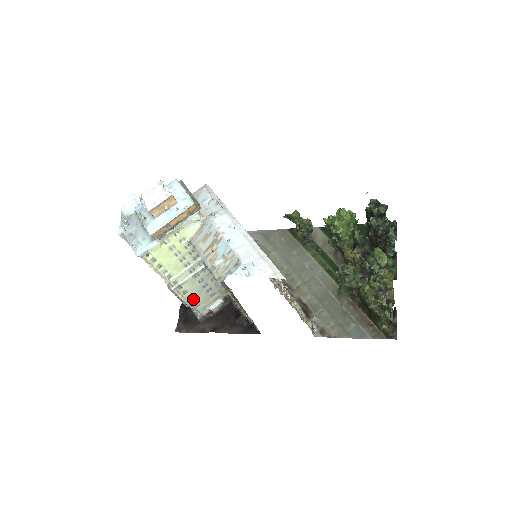
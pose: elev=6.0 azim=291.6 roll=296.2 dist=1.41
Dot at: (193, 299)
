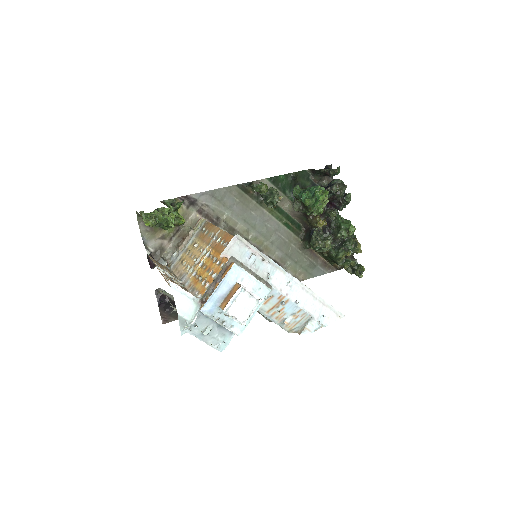
Dot at: occluded
